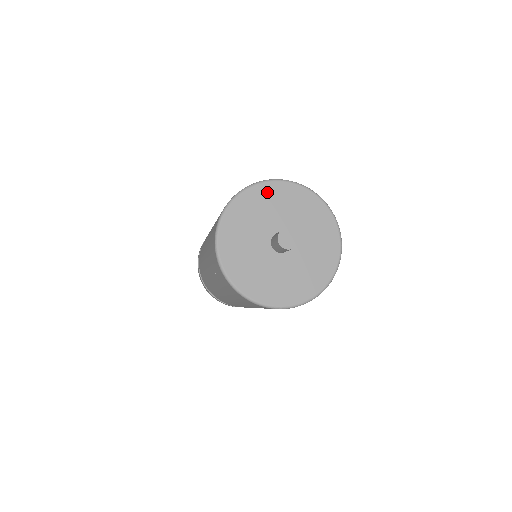
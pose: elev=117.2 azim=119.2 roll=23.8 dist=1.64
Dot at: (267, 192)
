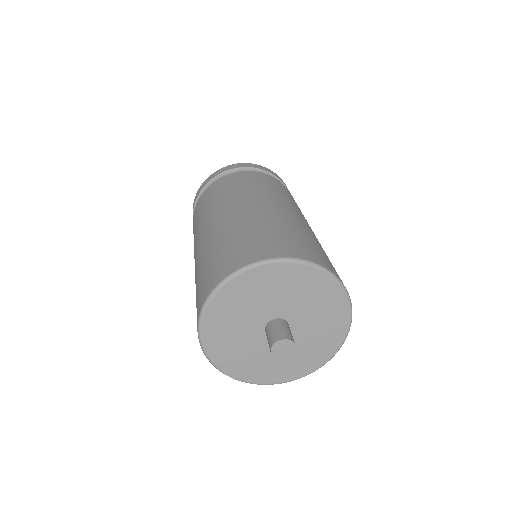
Dot at: (256, 279)
